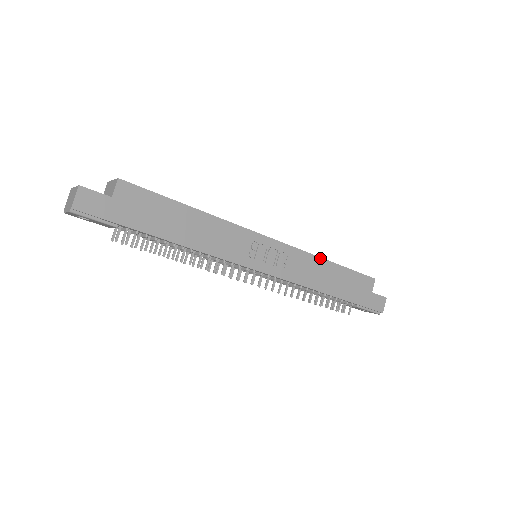
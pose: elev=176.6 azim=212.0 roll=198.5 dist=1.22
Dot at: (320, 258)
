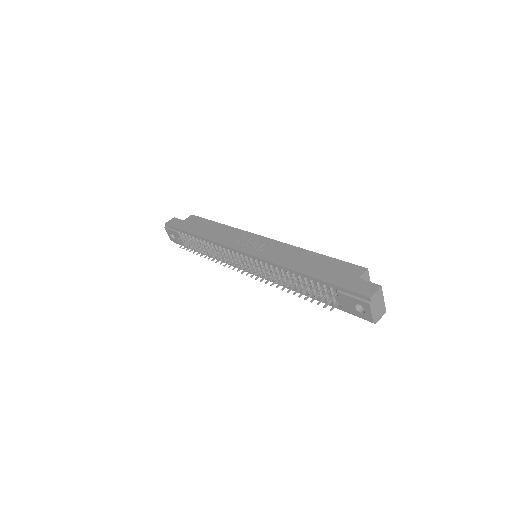
Dot at: (302, 249)
